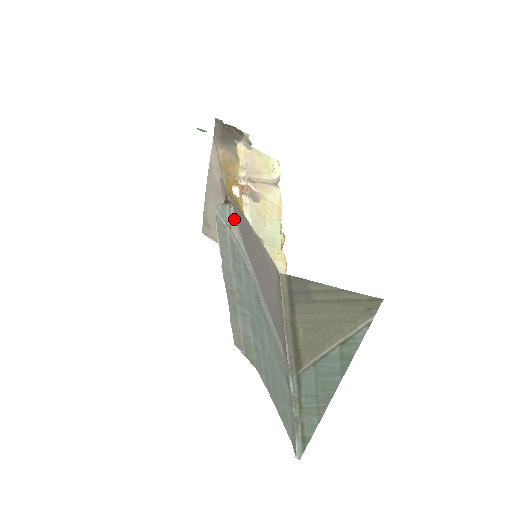
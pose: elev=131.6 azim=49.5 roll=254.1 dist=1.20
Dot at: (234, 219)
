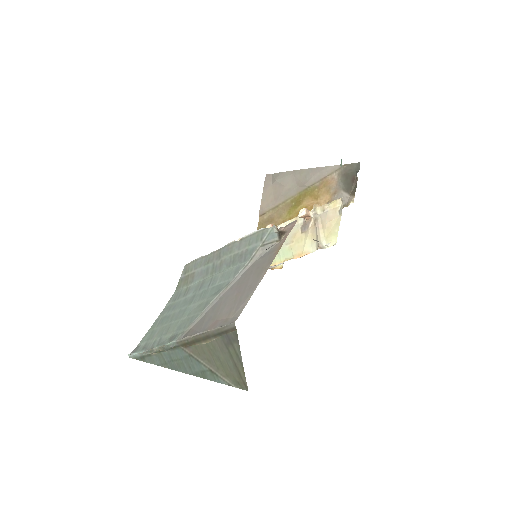
Dot at: (269, 248)
